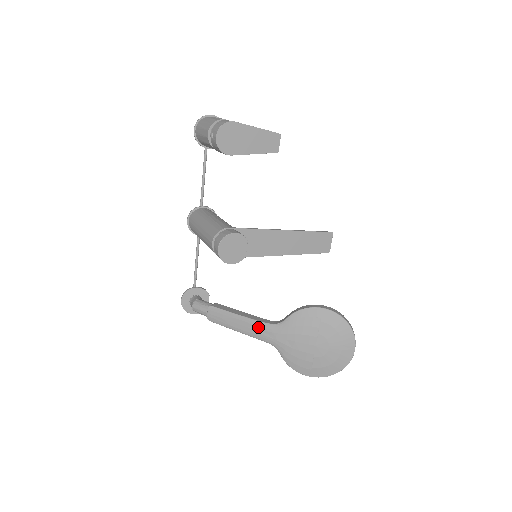
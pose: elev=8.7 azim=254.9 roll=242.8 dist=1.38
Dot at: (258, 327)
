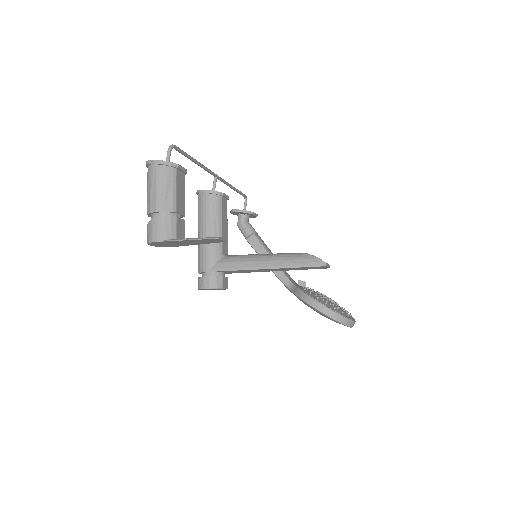
Dot at: occluded
